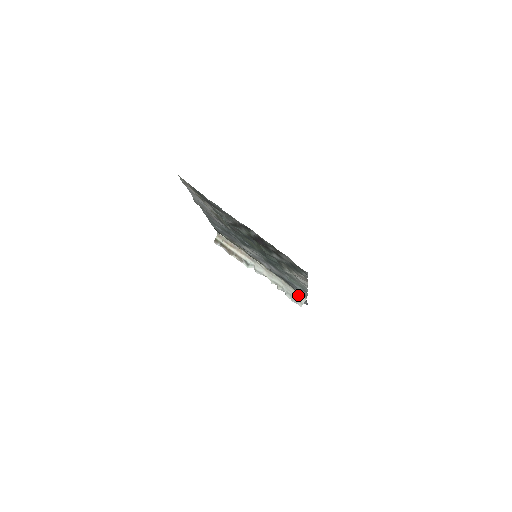
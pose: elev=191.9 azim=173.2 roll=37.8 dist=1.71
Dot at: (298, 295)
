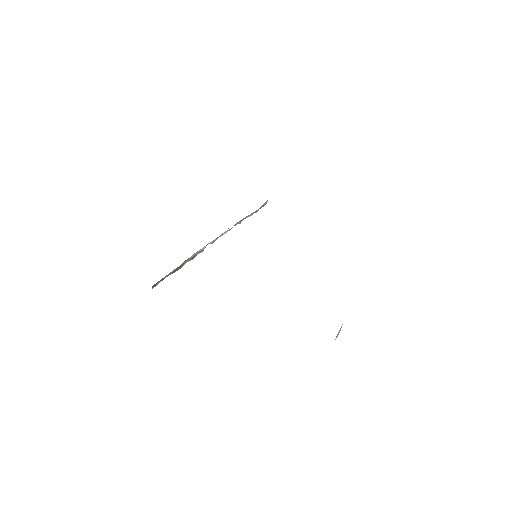
Dot at: (261, 206)
